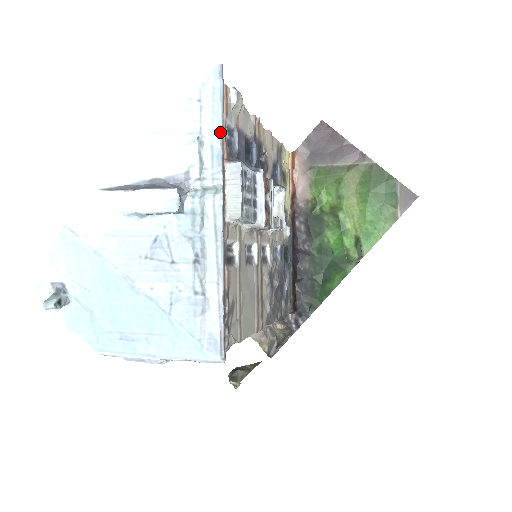
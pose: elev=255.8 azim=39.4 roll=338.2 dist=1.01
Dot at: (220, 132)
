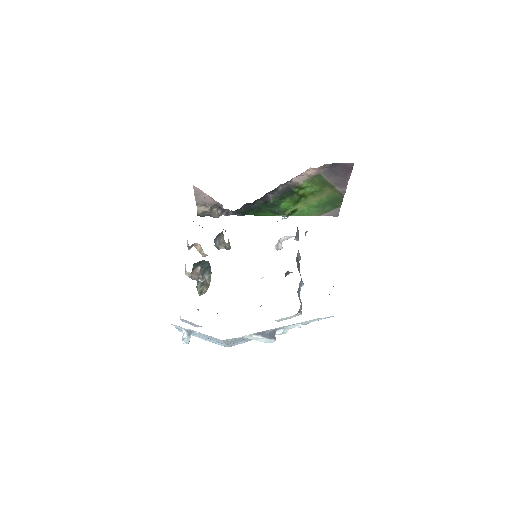
Dot at: occluded
